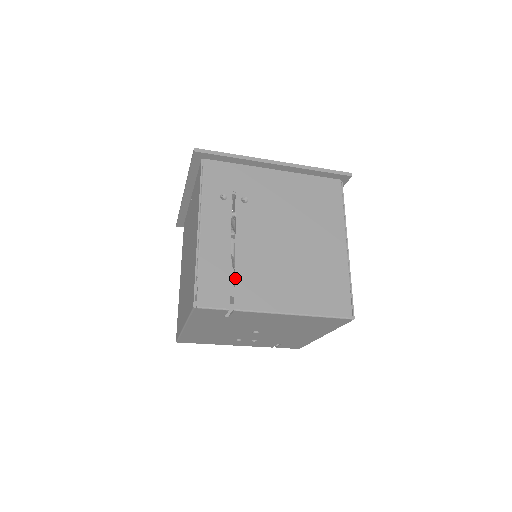
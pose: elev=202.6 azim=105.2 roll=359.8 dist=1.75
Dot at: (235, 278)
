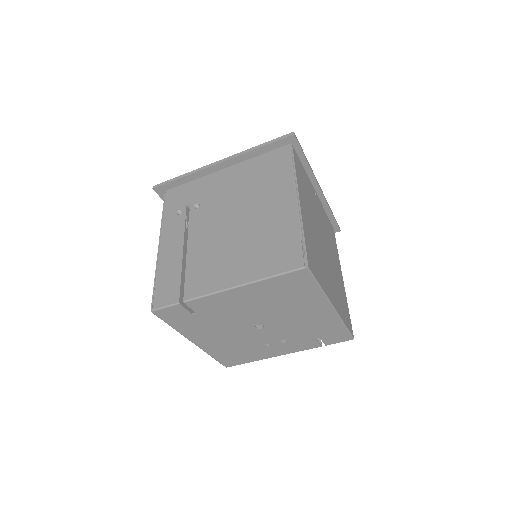
Dot at: (185, 274)
